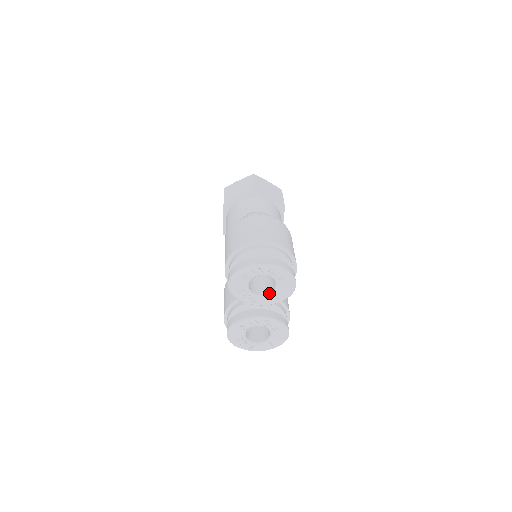
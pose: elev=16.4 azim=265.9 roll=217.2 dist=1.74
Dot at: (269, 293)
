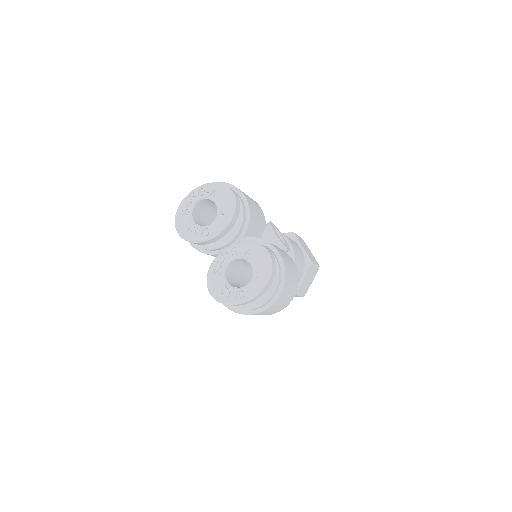
Dot at: (216, 217)
